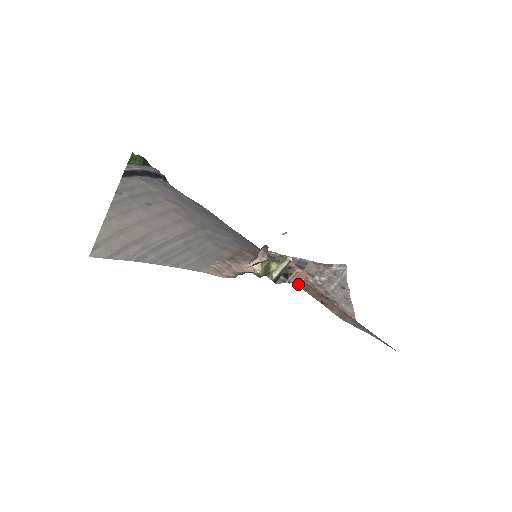
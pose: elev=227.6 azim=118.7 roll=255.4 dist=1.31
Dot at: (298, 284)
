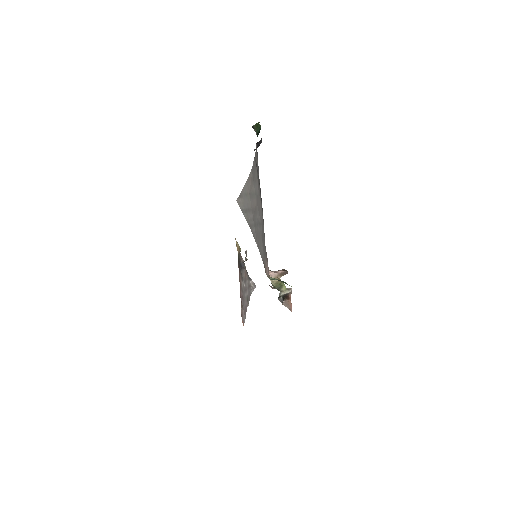
Dot at: occluded
